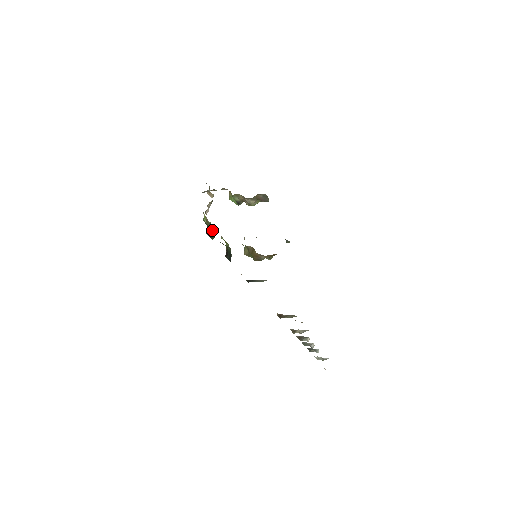
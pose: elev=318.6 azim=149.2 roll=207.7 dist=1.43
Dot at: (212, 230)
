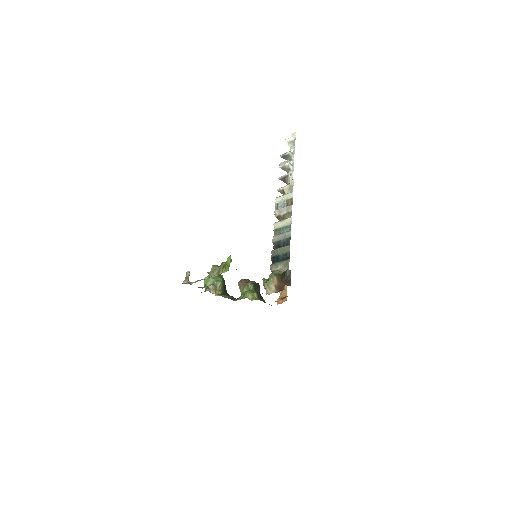
Dot at: (222, 284)
